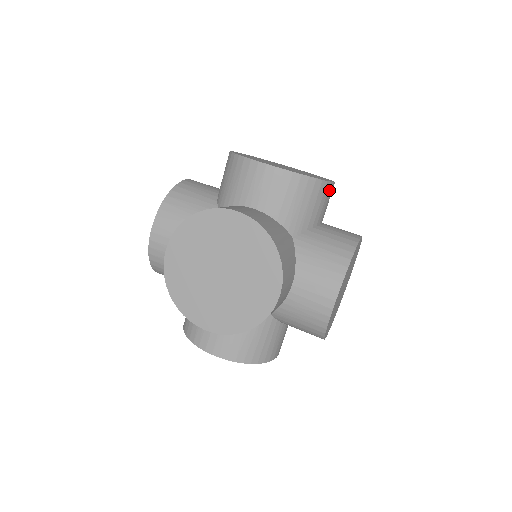
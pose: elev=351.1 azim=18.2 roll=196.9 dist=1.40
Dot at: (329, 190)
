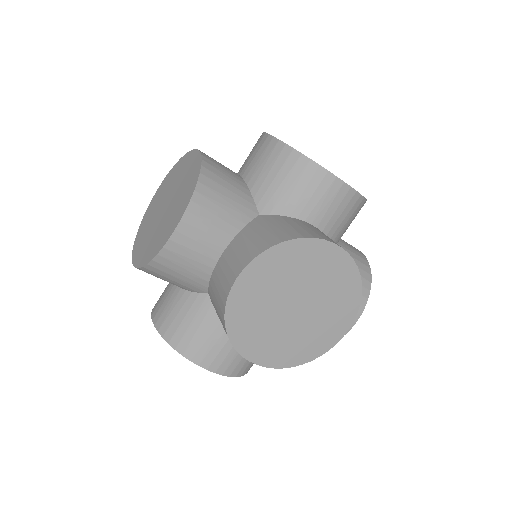
Dot at: occluded
